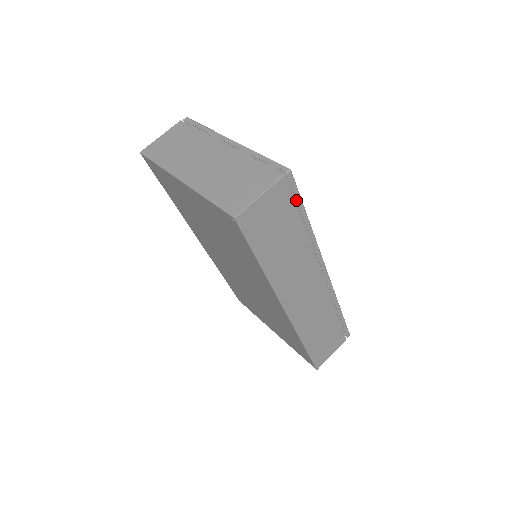
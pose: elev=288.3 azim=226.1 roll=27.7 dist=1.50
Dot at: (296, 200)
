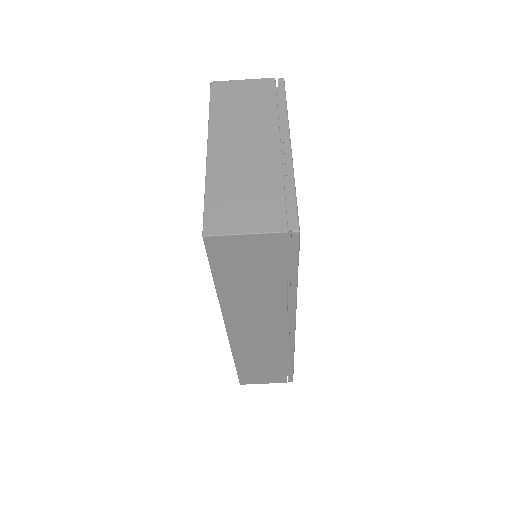
Dot at: (291, 259)
